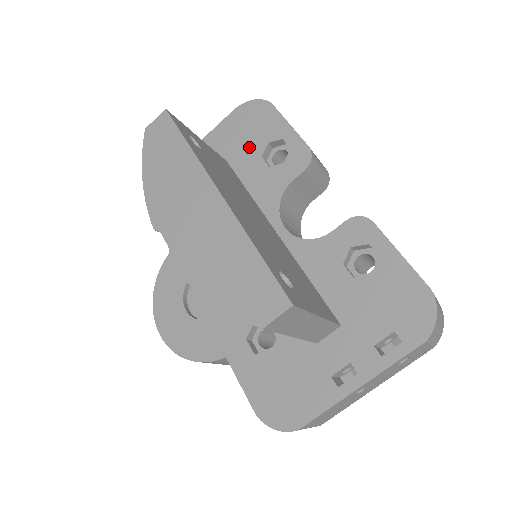
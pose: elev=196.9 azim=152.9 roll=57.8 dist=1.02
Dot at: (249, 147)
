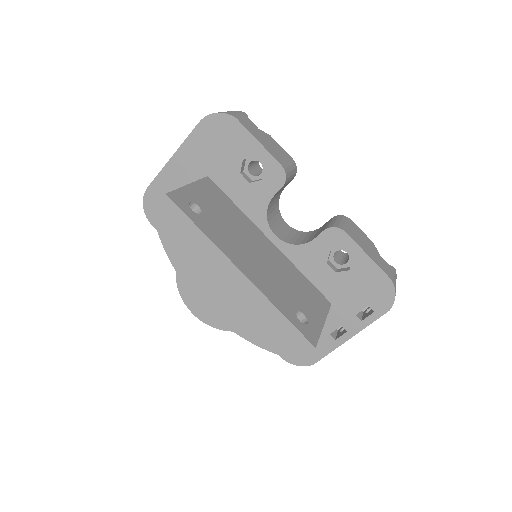
Dot at: (225, 163)
